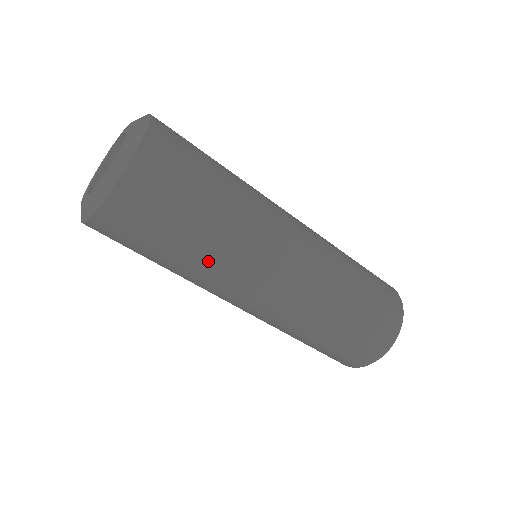
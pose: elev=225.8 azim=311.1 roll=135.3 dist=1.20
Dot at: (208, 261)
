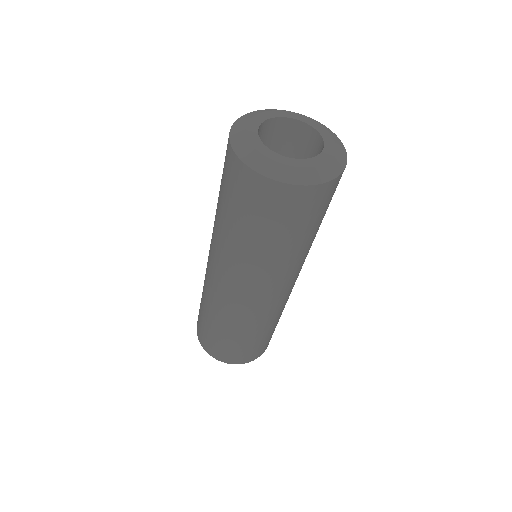
Dot at: (240, 249)
